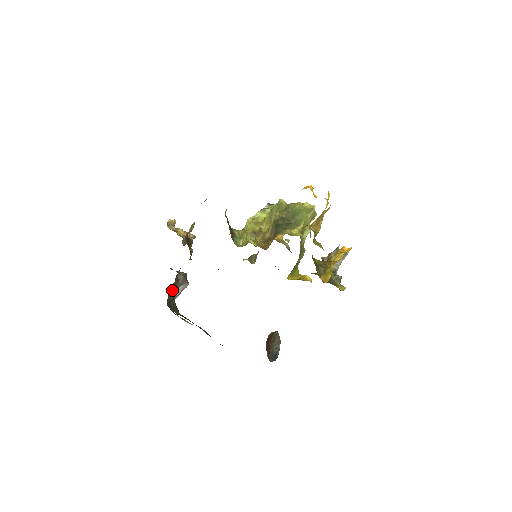
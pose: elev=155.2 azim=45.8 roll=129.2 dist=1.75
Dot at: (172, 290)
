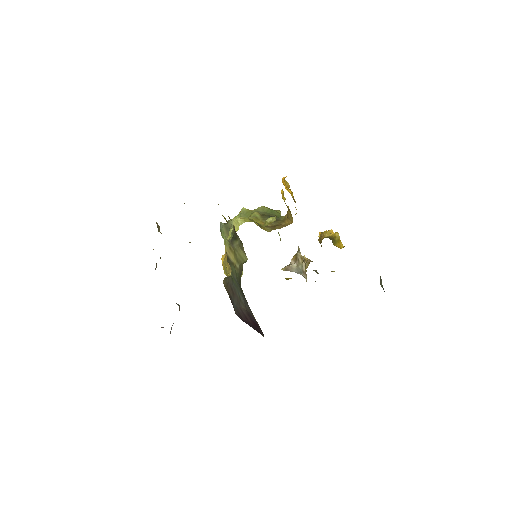
Dot at: occluded
